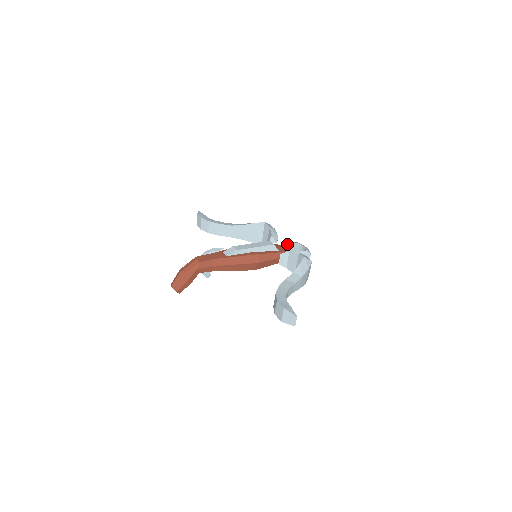
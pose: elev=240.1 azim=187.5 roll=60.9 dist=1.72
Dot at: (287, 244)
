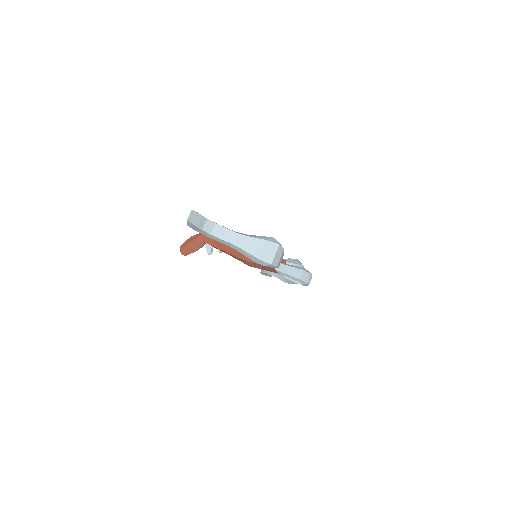
Dot at: occluded
